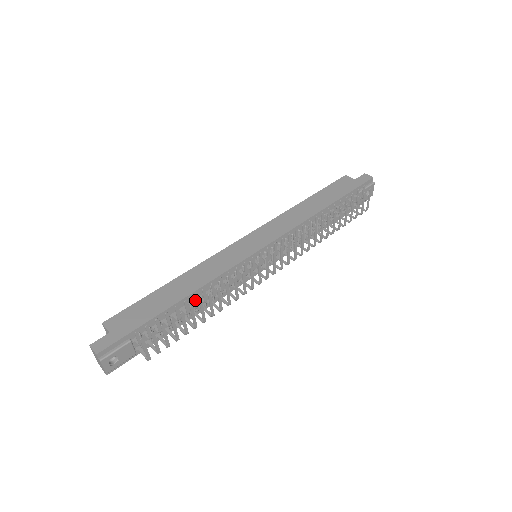
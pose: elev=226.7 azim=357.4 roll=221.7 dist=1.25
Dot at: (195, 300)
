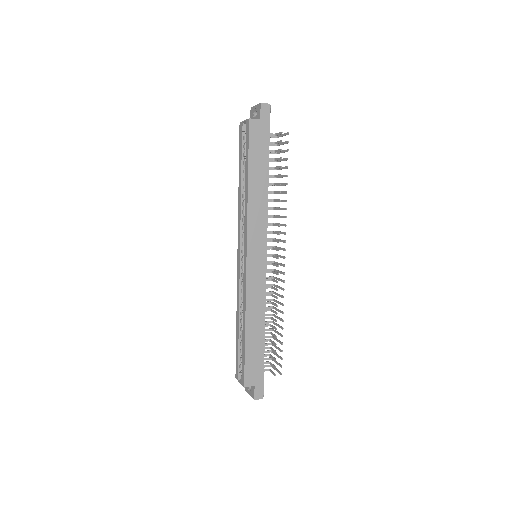
Dot at: (274, 328)
